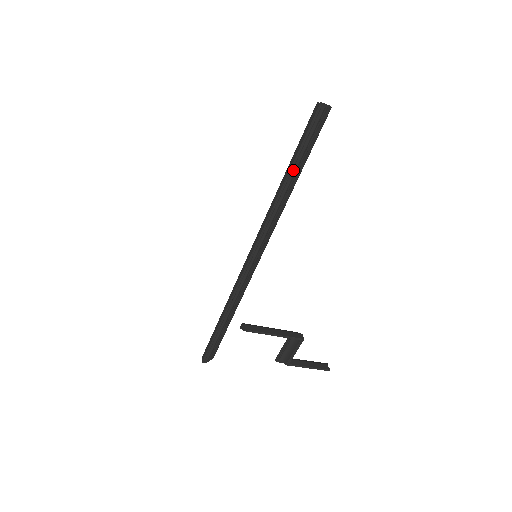
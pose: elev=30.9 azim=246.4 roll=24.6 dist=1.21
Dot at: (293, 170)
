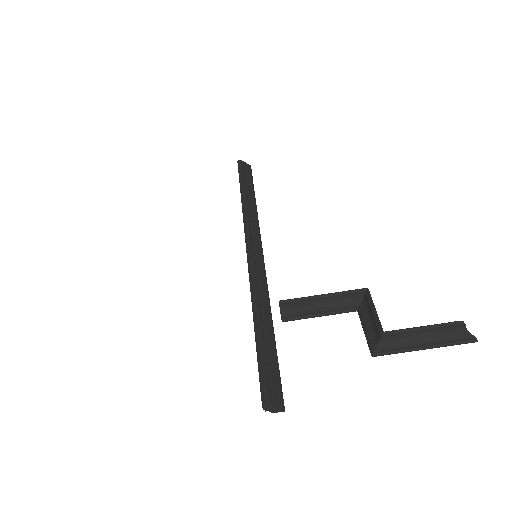
Dot at: (243, 189)
